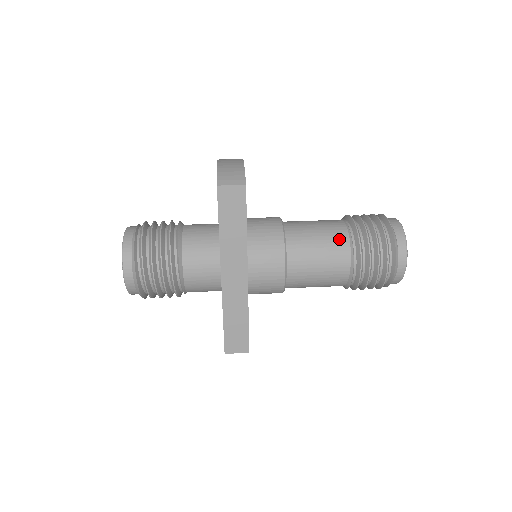
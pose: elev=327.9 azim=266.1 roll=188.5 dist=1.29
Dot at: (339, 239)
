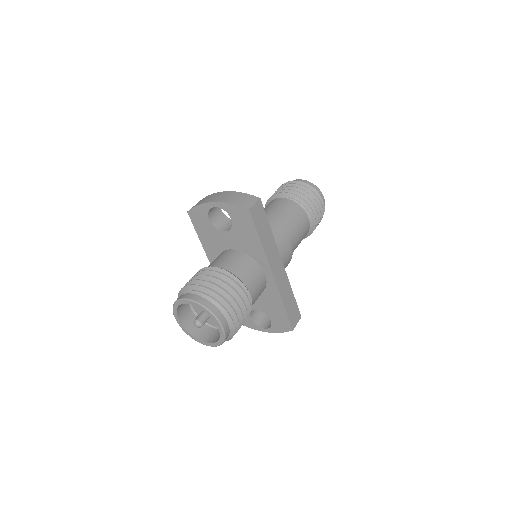
Dot at: (294, 207)
